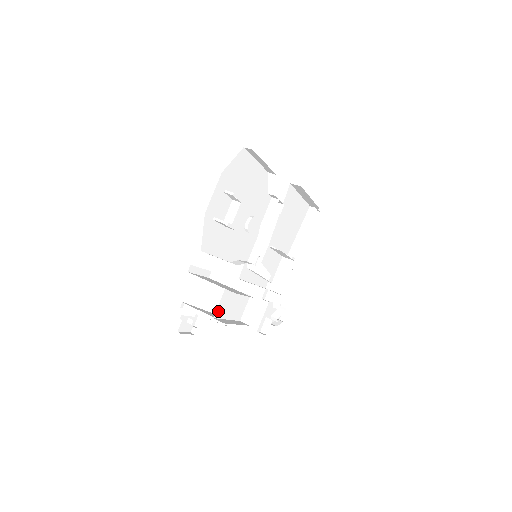
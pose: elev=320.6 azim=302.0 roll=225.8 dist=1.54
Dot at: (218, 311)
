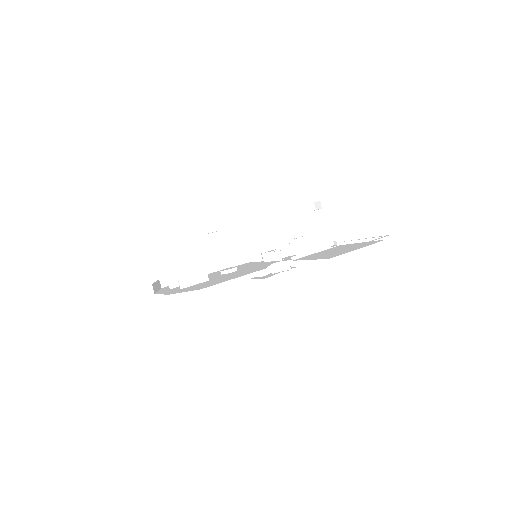
Dot at: occluded
